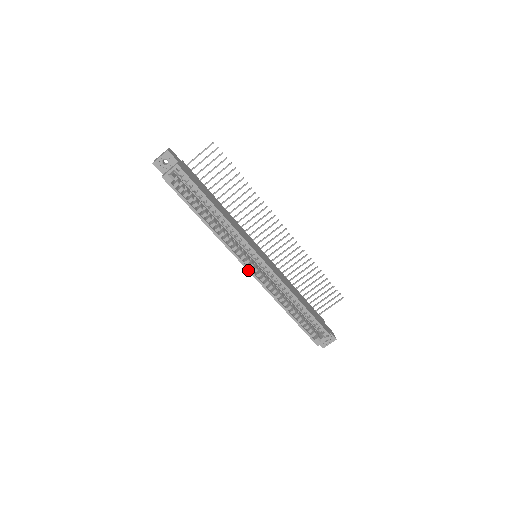
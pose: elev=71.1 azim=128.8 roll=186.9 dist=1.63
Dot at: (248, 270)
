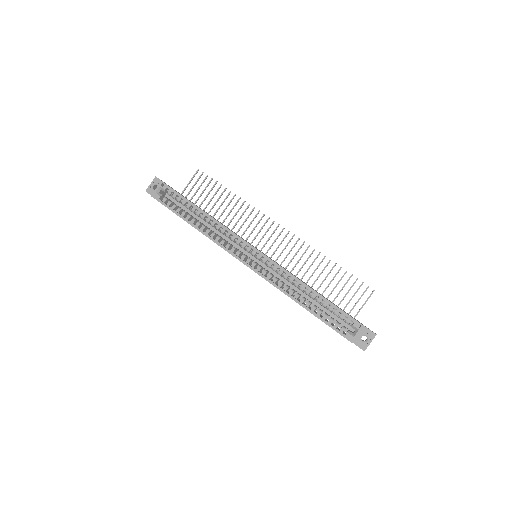
Dot at: occluded
